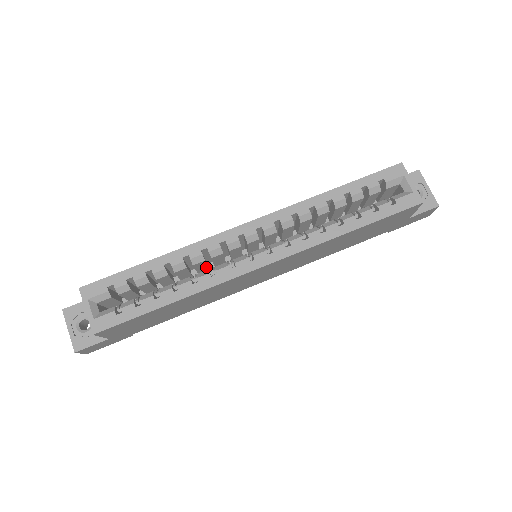
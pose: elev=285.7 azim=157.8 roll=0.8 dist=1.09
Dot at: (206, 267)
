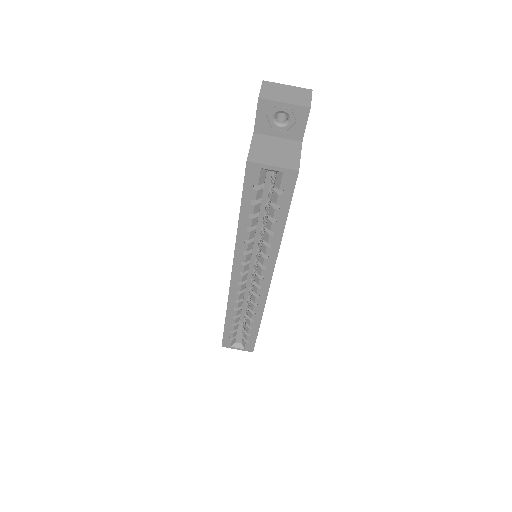
Dot at: occluded
